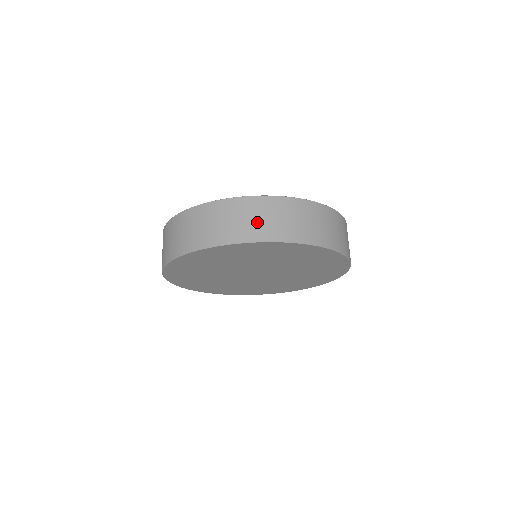
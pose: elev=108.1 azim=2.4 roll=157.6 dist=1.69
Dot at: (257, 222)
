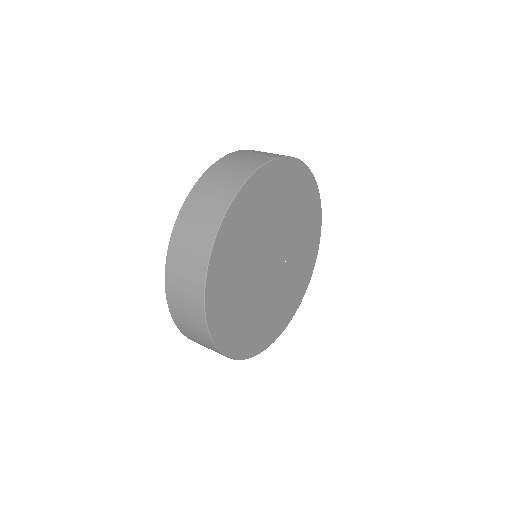
Dot at: (271, 153)
